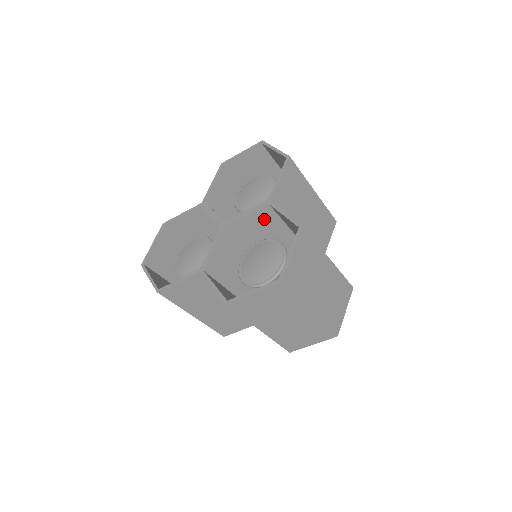
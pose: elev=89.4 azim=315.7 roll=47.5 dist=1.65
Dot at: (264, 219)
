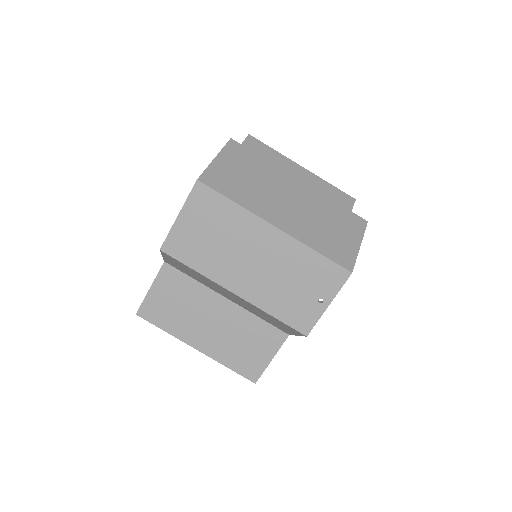
Dot at: occluded
